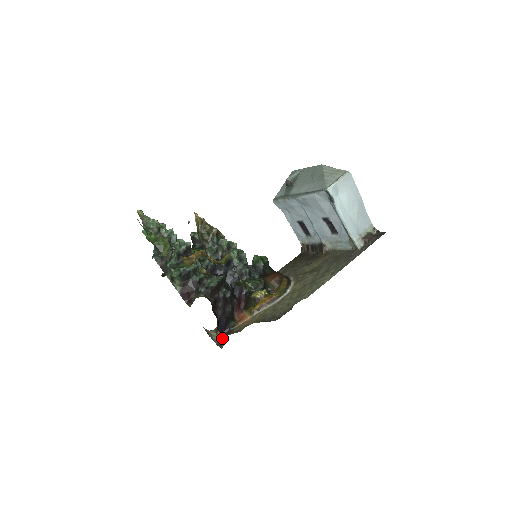
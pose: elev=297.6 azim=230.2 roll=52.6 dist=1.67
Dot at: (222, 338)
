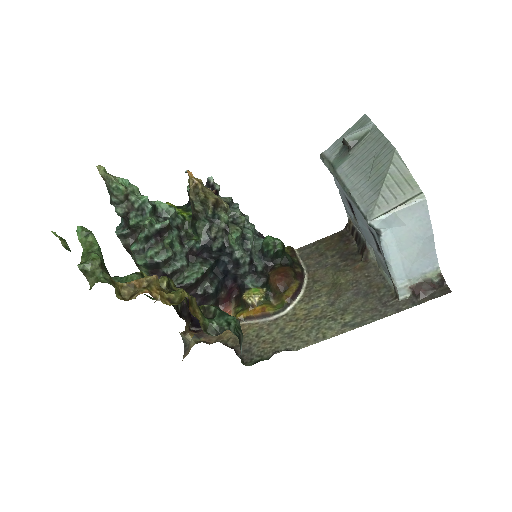
Dot at: (189, 342)
